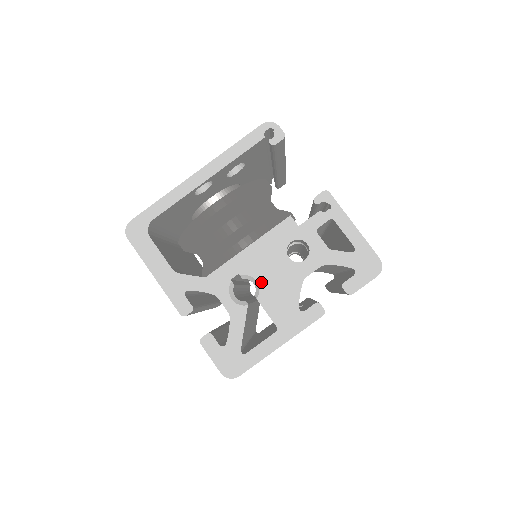
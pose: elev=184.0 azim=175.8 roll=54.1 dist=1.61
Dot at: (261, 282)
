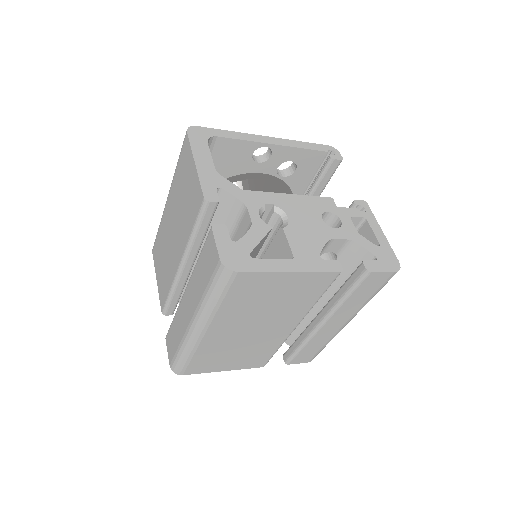
Dot at: (292, 220)
